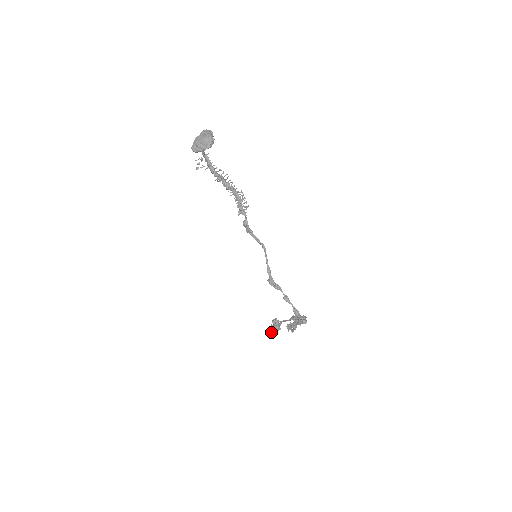
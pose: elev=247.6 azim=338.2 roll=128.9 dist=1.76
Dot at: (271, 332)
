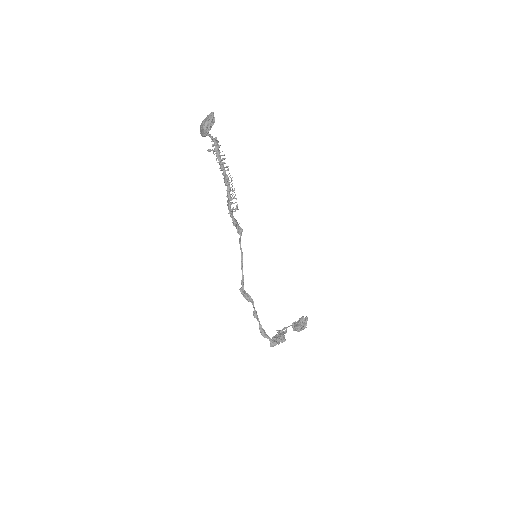
Dot at: (293, 327)
